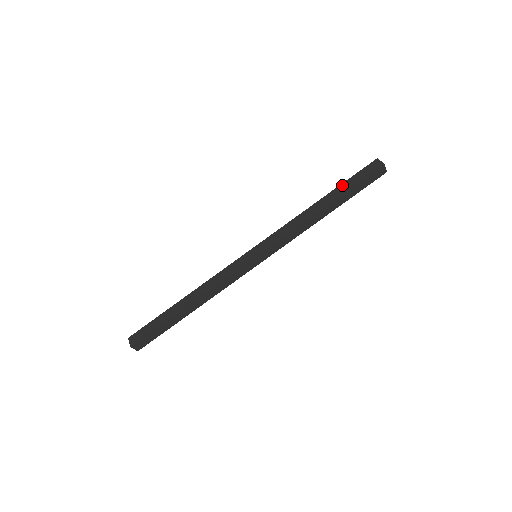
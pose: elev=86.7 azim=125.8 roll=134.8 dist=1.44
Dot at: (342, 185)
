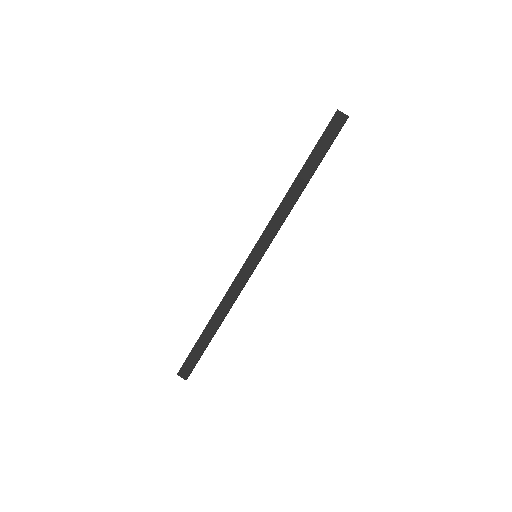
Dot at: occluded
